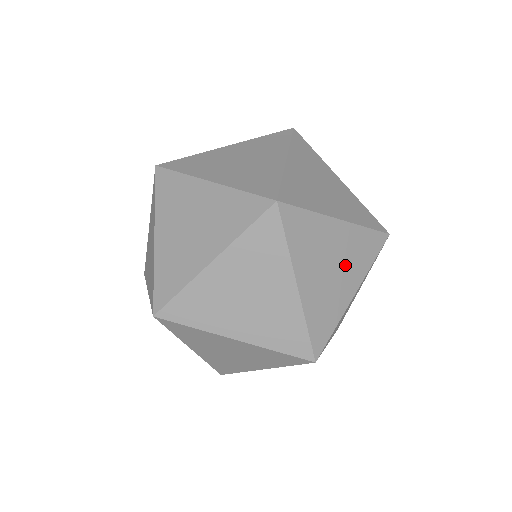
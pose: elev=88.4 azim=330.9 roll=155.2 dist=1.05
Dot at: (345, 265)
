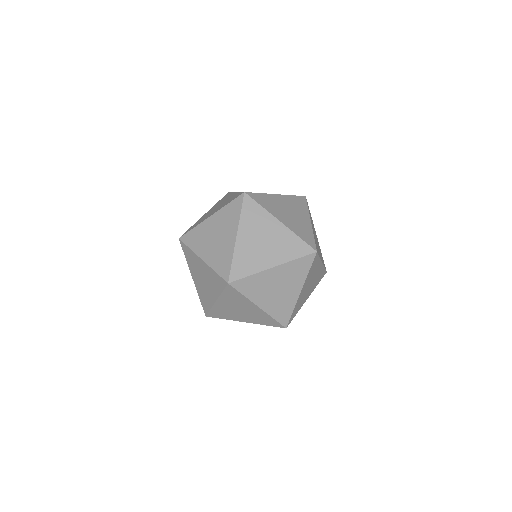
Dot at: occluded
